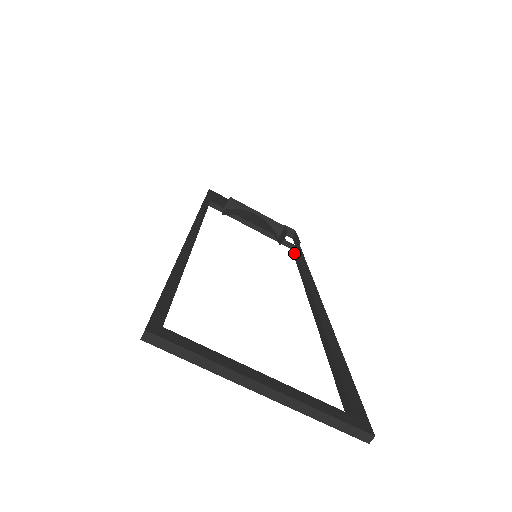
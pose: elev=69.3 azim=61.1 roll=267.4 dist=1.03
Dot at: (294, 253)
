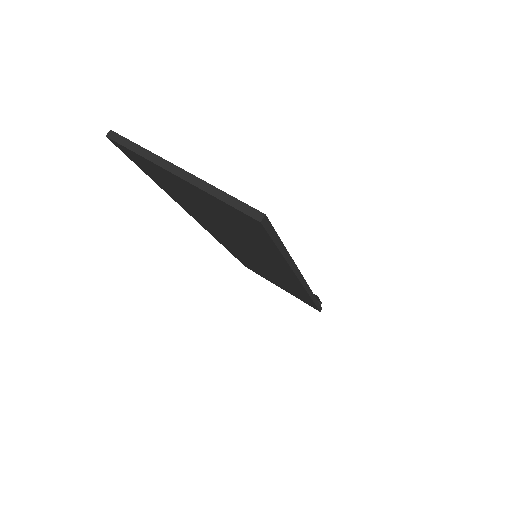
Dot at: occluded
